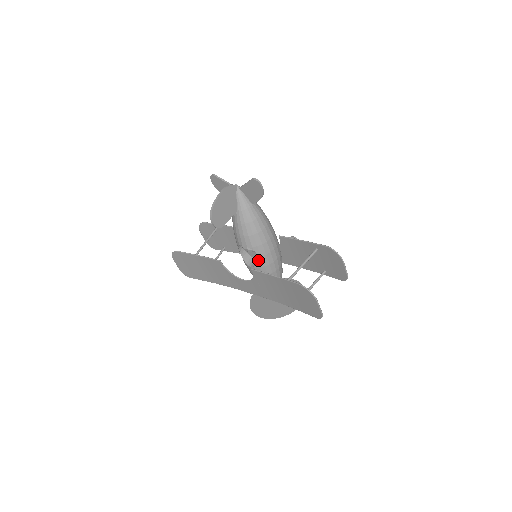
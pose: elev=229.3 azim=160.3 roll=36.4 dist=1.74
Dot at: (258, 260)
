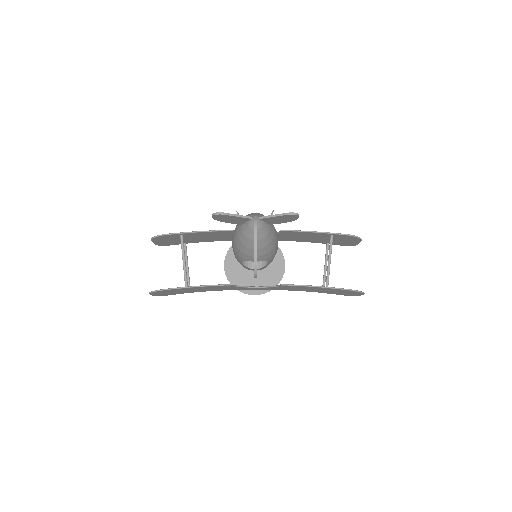
Dot at: (267, 264)
